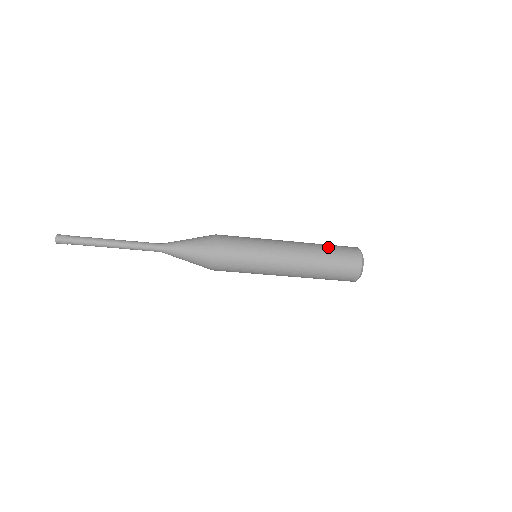
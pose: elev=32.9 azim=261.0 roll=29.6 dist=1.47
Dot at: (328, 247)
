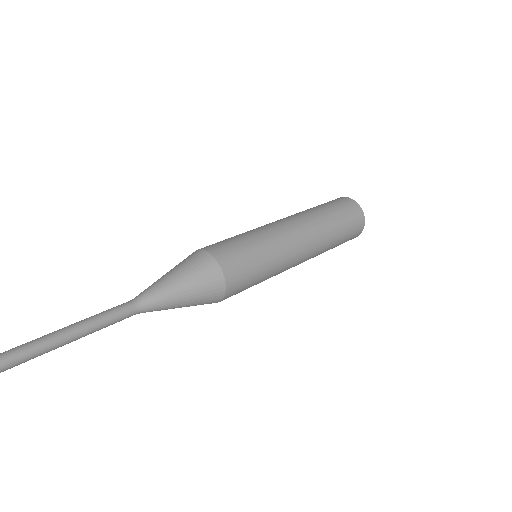
Dot at: (332, 214)
